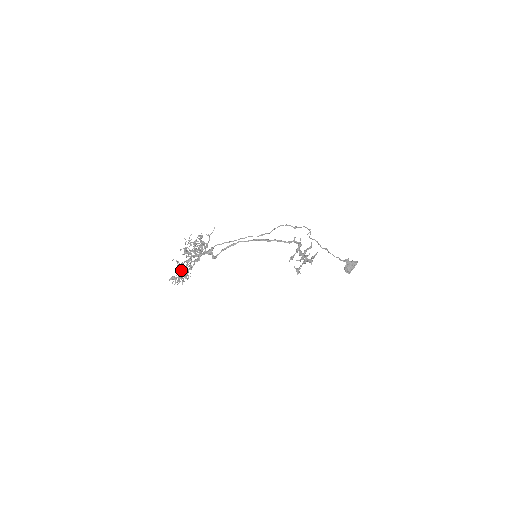
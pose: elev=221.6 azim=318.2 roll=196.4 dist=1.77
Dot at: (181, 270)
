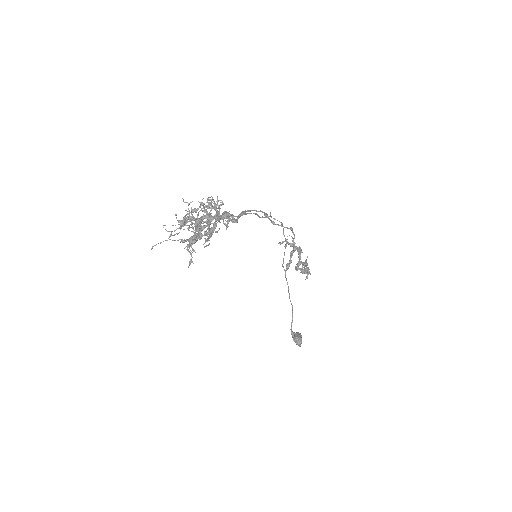
Dot at: (206, 223)
